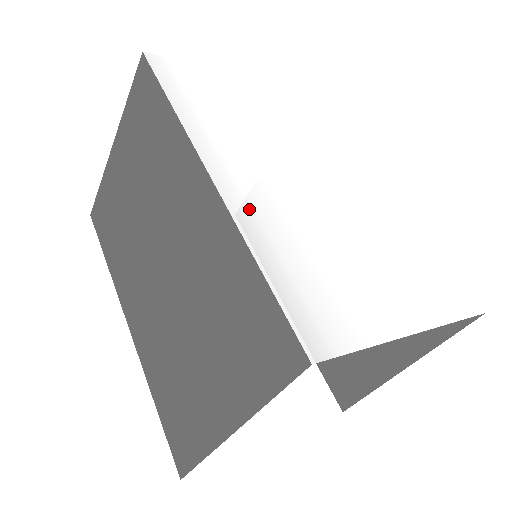
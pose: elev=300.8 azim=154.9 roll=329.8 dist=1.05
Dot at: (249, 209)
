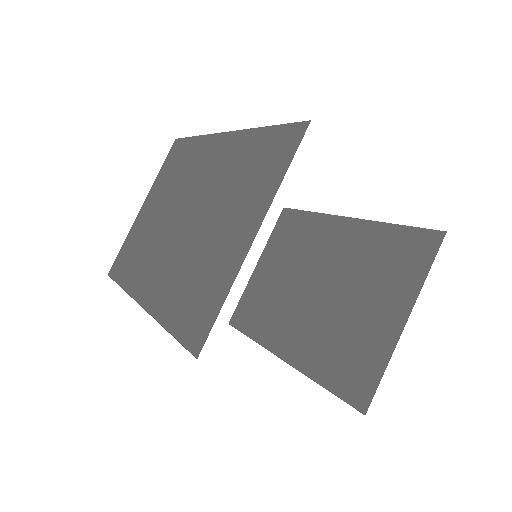
Dot at: occluded
